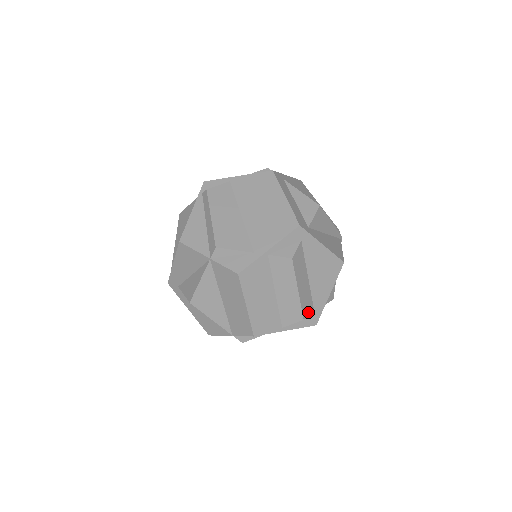
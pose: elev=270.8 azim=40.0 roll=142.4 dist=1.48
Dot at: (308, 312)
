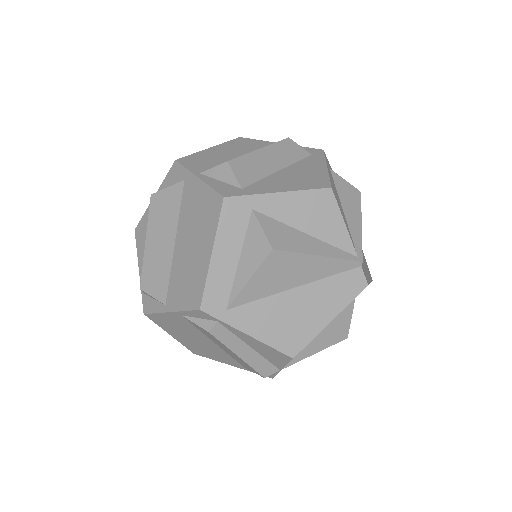
Dot at: (239, 173)
